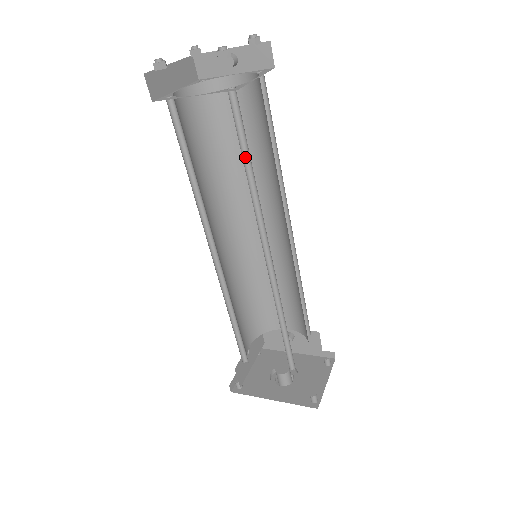
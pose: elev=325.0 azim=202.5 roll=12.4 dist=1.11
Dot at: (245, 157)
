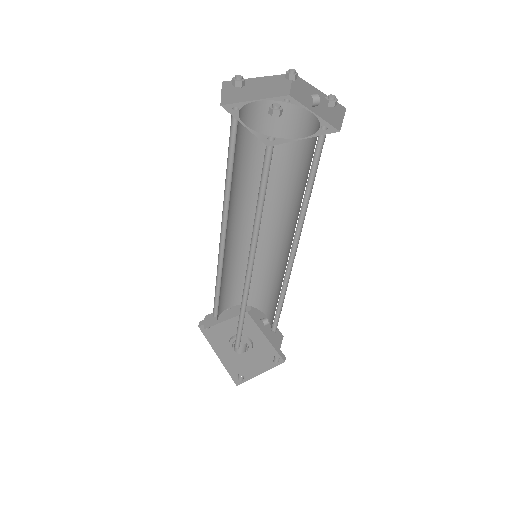
Dot at: (263, 191)
